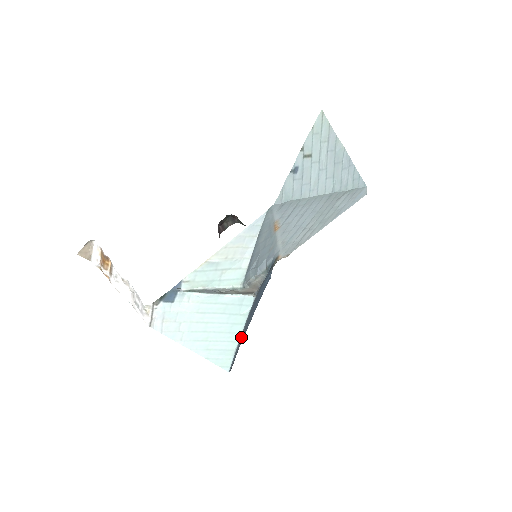
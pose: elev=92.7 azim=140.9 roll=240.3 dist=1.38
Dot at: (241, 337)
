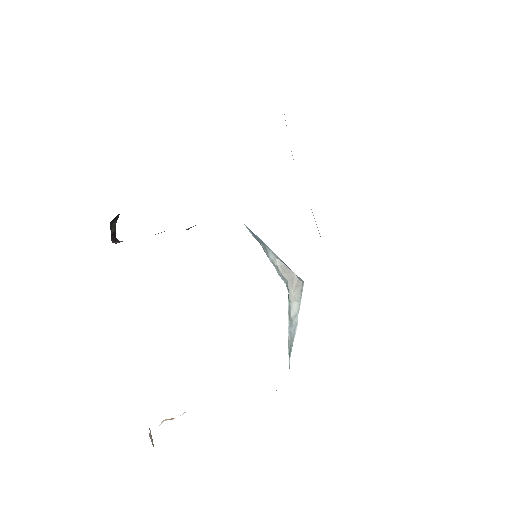
Dot at: occluded
